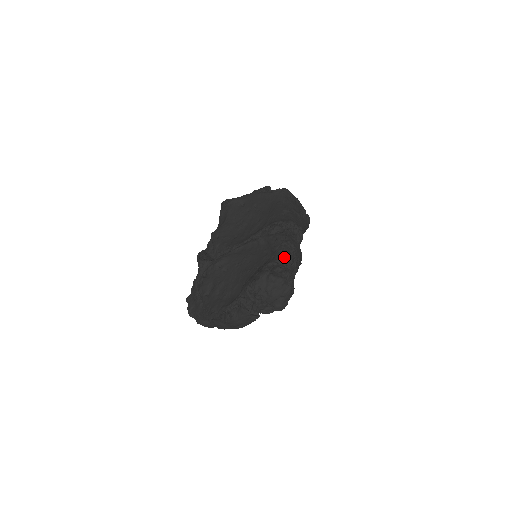
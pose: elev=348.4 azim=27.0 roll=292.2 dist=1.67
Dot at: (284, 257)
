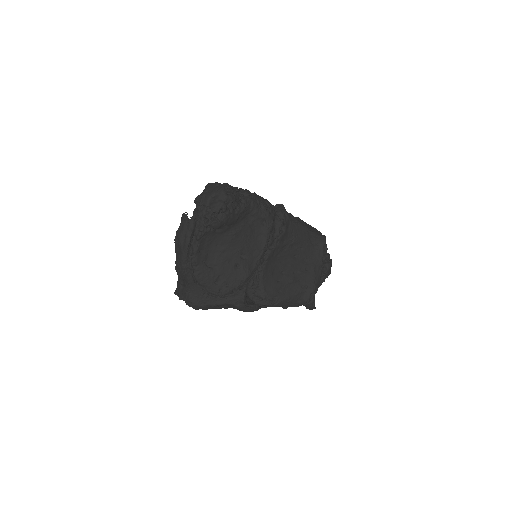
Dot at: occluded
